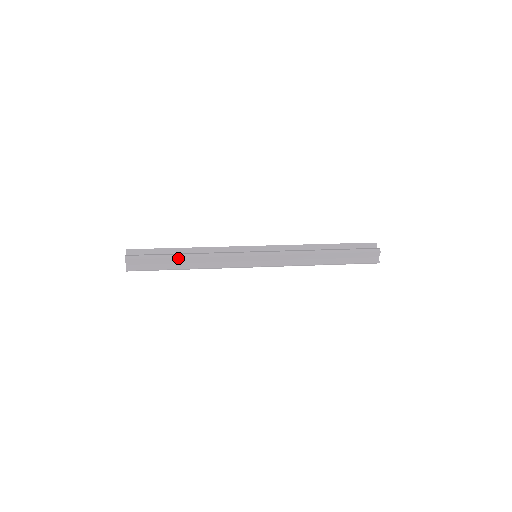
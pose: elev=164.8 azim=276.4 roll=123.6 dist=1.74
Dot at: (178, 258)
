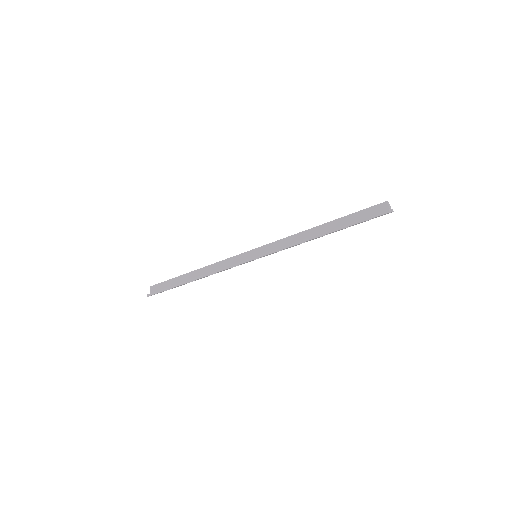
Dot at: (188, 274)
